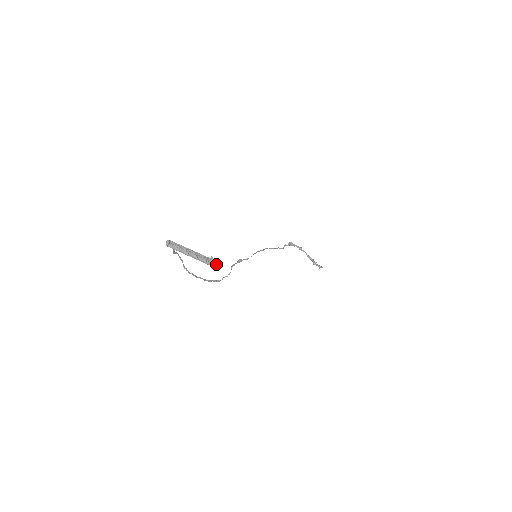
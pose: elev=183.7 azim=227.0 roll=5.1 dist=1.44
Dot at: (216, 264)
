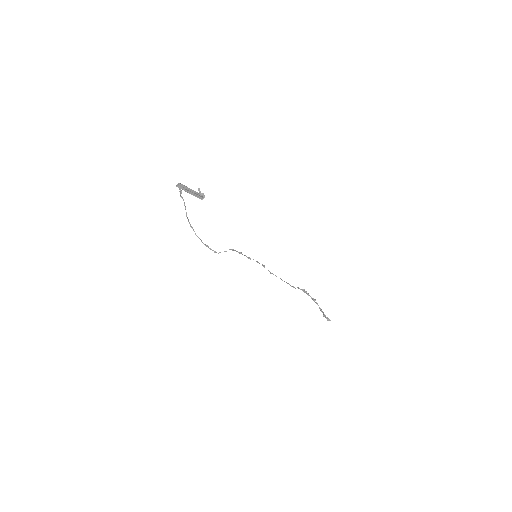
Dot at: (200, 194)
